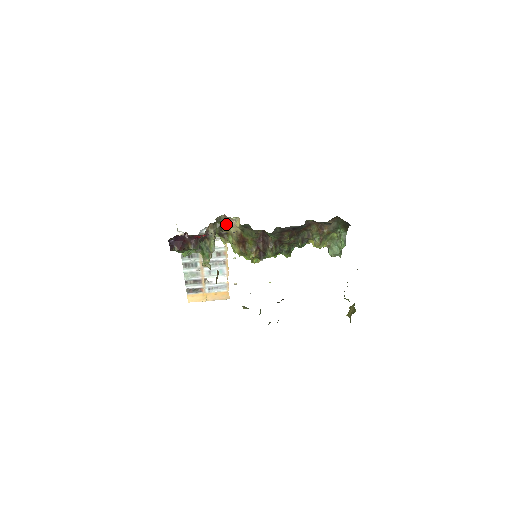
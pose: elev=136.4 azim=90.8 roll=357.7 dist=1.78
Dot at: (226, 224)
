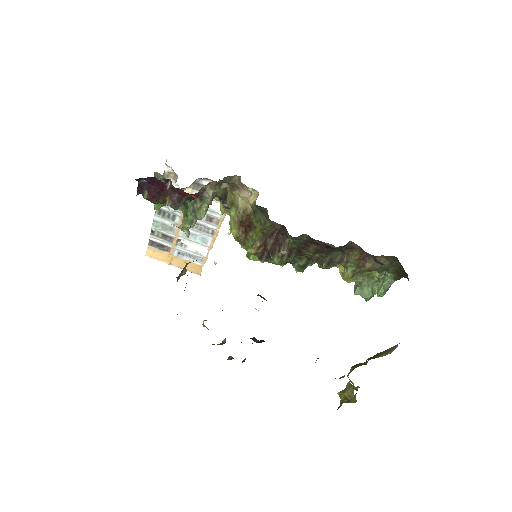
Dot at: (236, 190)
